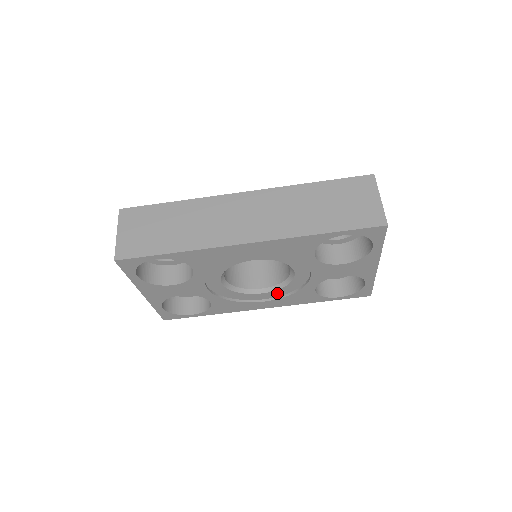
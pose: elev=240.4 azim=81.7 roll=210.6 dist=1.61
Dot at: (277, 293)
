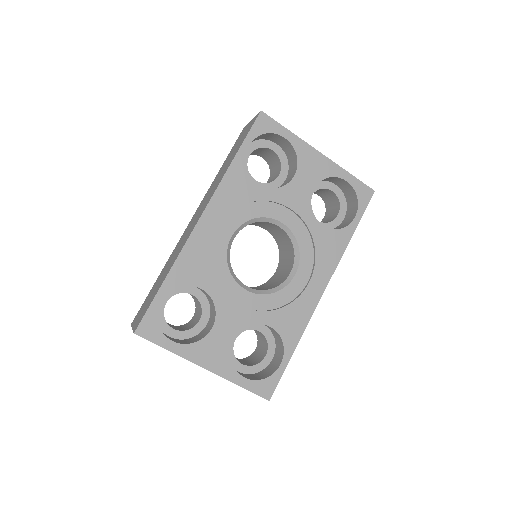
Dot at: (306, 263)
